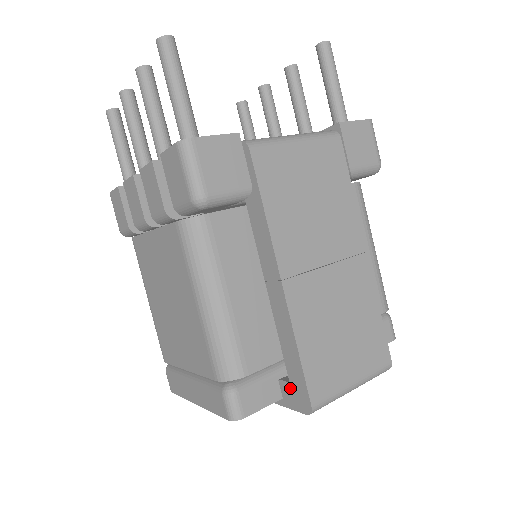
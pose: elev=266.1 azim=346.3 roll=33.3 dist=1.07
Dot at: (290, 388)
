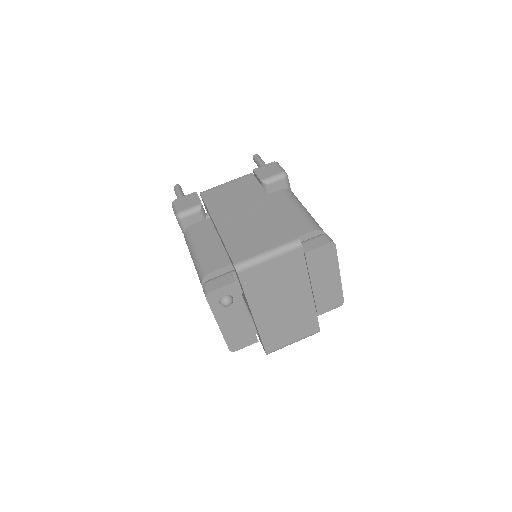
Dot at: occluded
